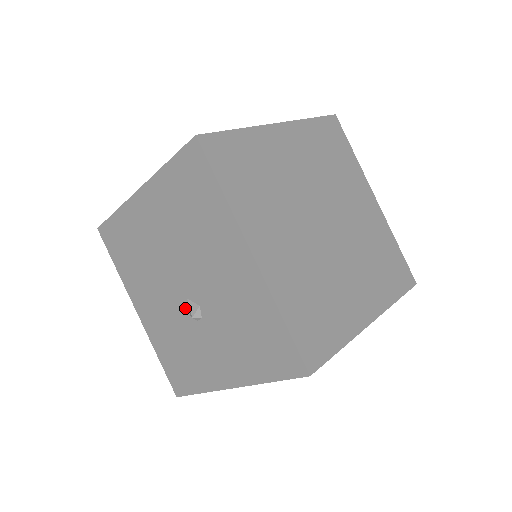
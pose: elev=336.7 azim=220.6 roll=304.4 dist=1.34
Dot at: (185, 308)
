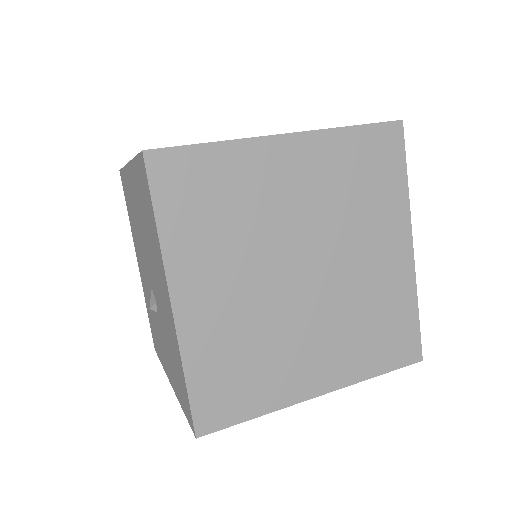
Dot at: occluded
